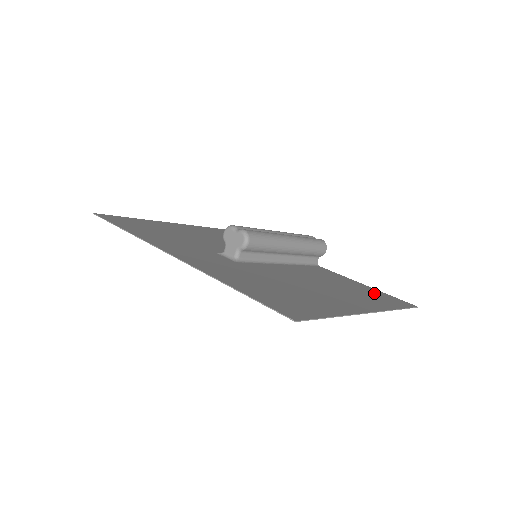
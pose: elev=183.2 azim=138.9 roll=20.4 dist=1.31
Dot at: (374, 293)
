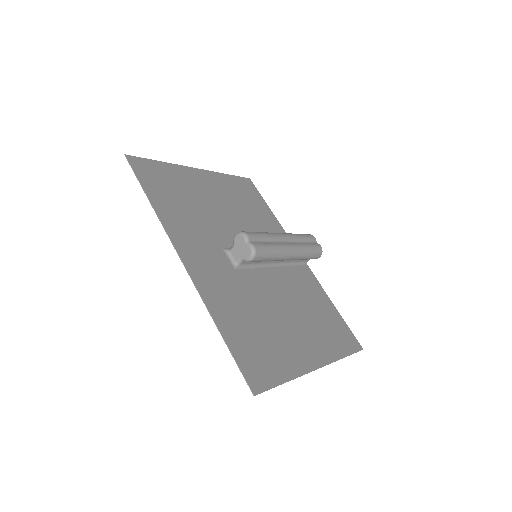
Dot at: (336, 324)
